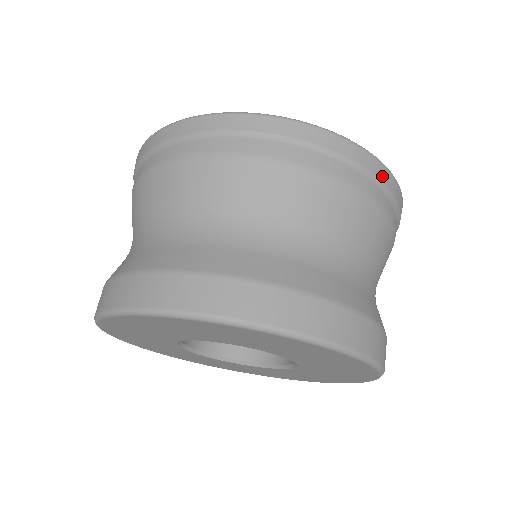
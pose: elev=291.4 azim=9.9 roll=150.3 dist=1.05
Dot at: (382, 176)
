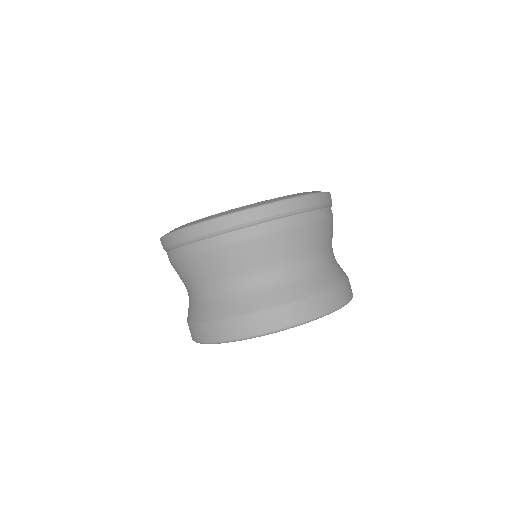
Dot at: occluded
